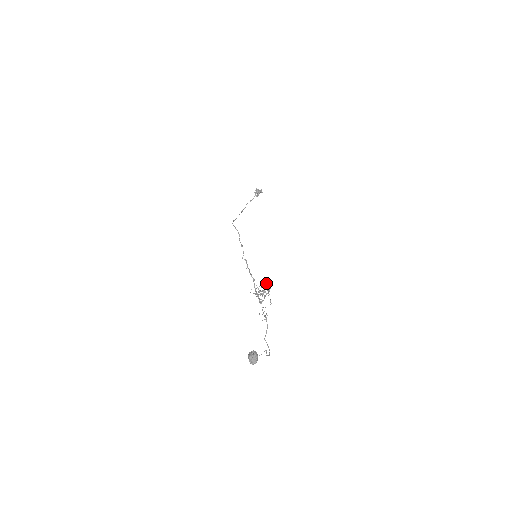
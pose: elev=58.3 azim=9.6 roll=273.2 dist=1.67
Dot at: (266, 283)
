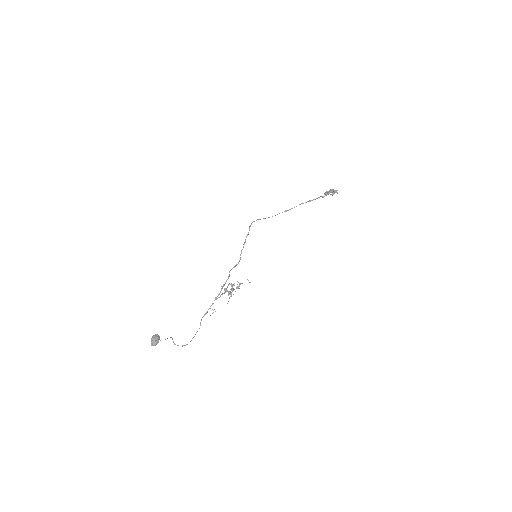
Dot at: (240, 283)
